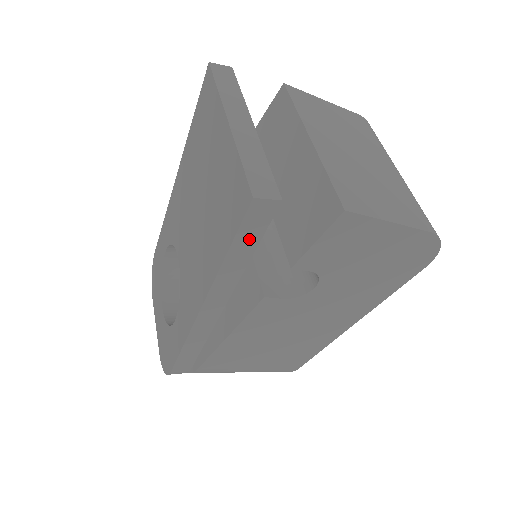
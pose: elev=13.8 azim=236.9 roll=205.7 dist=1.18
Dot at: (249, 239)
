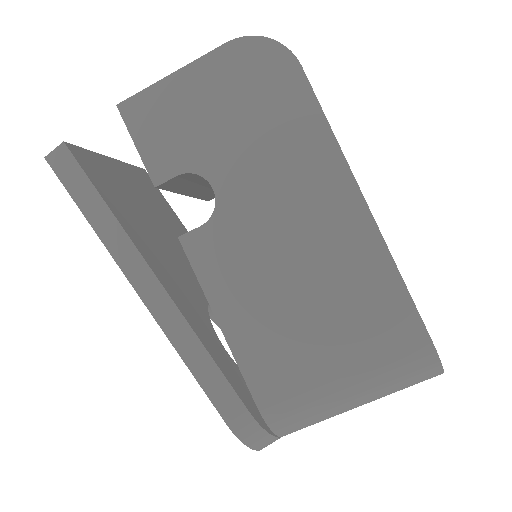
Dot at: (83, 190)
